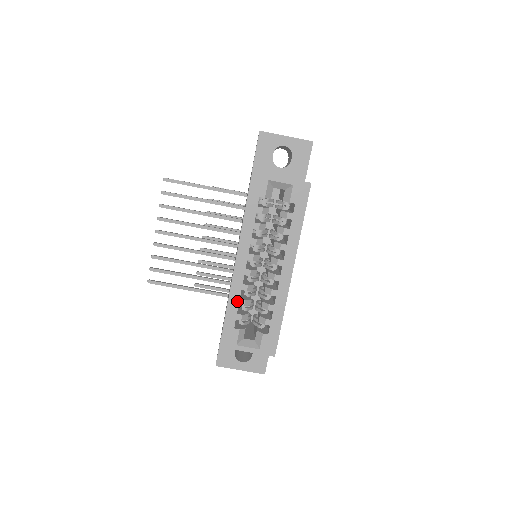
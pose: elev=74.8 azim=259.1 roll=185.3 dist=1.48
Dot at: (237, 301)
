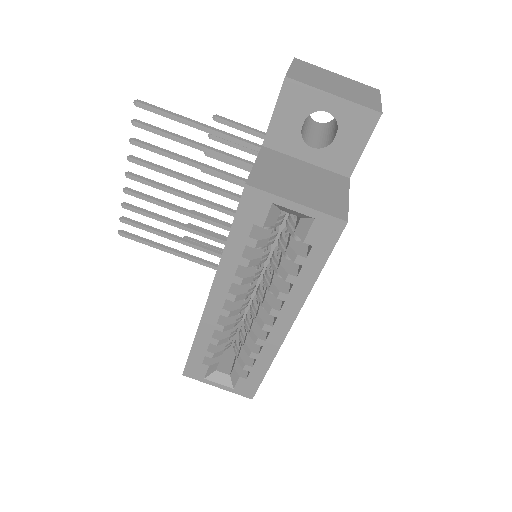
Dot at: (208, 339)
